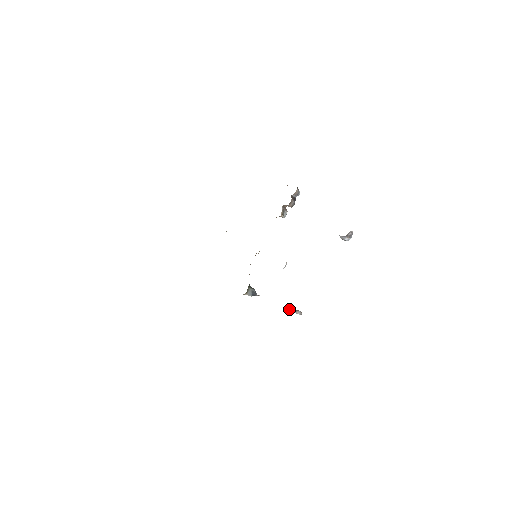
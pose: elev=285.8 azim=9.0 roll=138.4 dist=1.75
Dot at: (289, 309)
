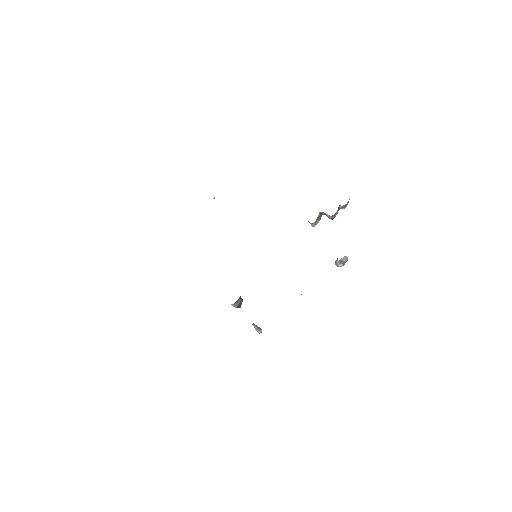
Dot at: (254, 326)
